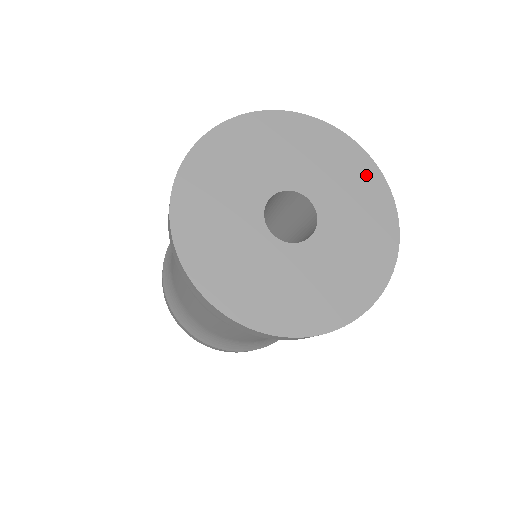
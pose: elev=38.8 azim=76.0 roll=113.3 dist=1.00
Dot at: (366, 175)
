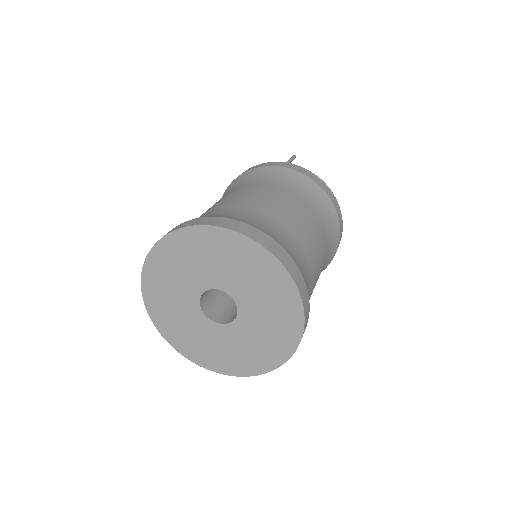
Dot at: (260, 261)
